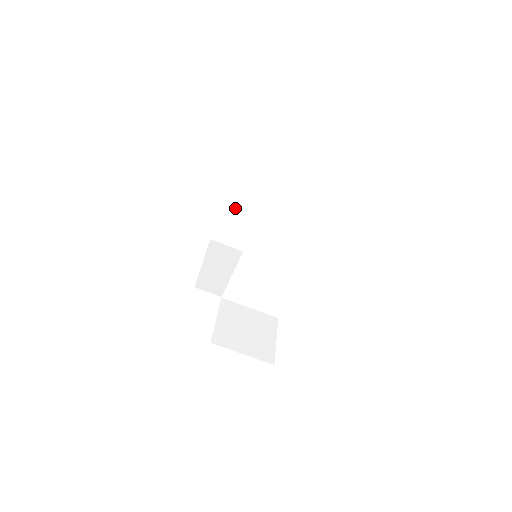
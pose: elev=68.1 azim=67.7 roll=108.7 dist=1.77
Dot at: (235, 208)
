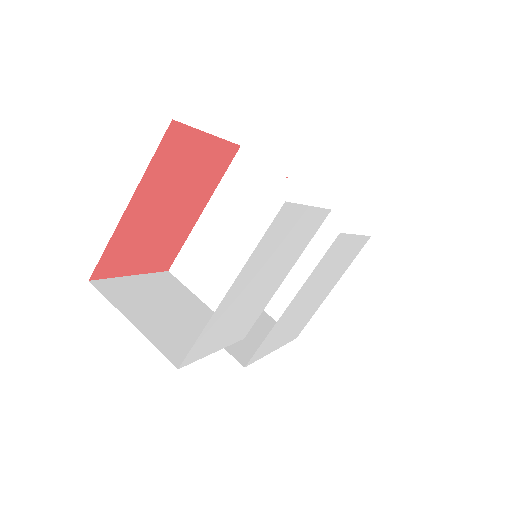
Dot at: occluded
